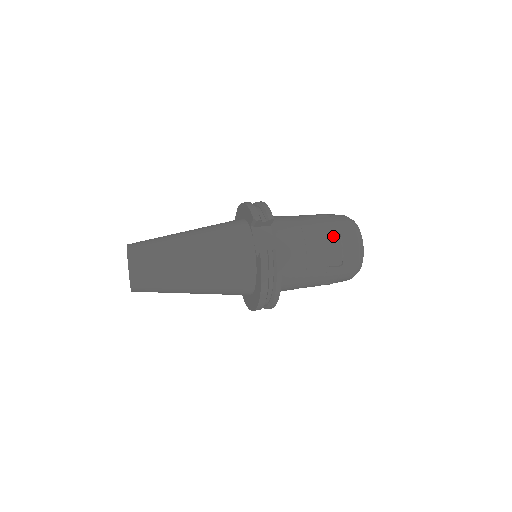
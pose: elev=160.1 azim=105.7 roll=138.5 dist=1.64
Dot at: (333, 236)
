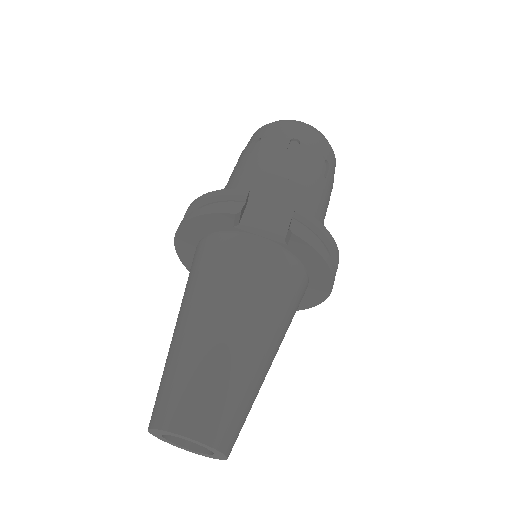
Dot at: (293, 148)
